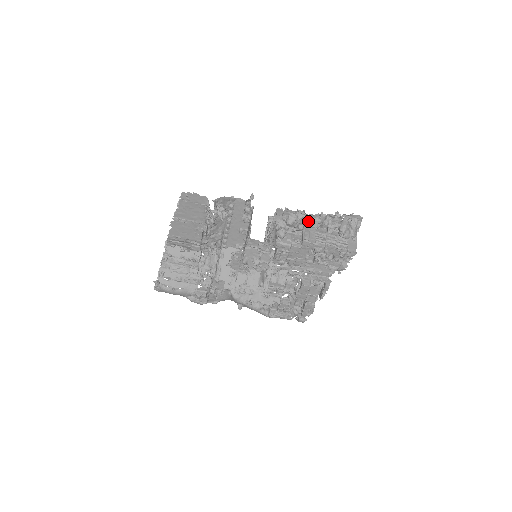
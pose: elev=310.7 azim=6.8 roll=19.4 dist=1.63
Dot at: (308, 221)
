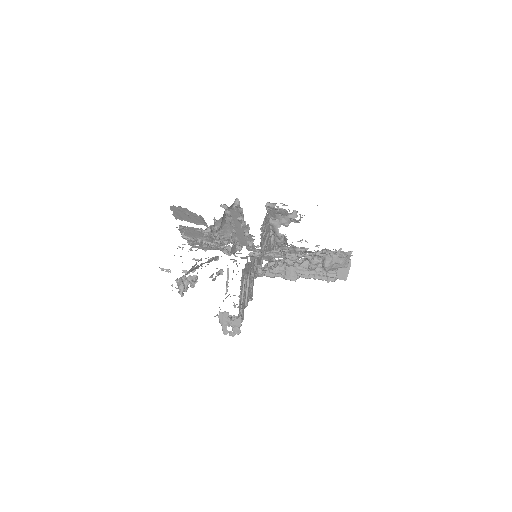
Dot at: occluded
